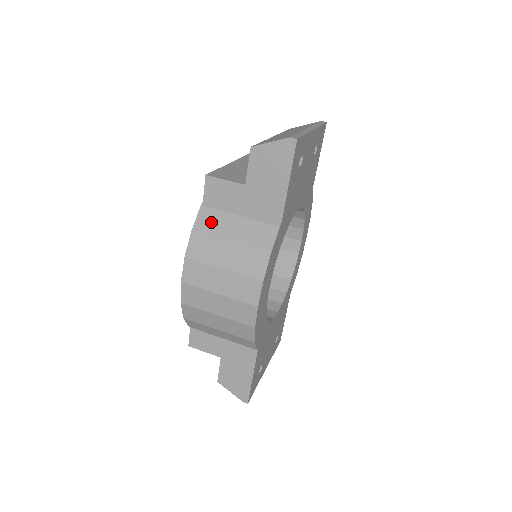
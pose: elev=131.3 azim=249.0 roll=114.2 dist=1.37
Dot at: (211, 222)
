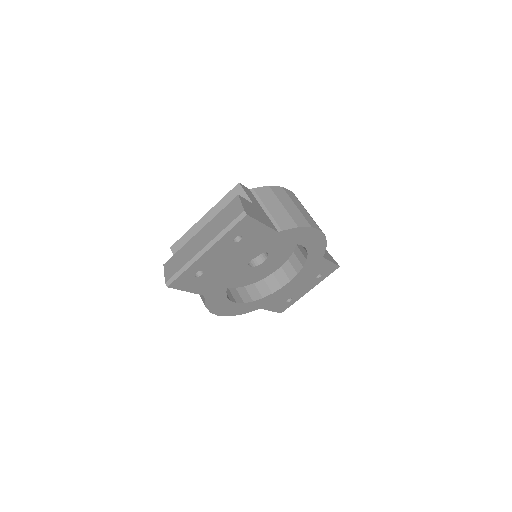
Dot at: occluded
